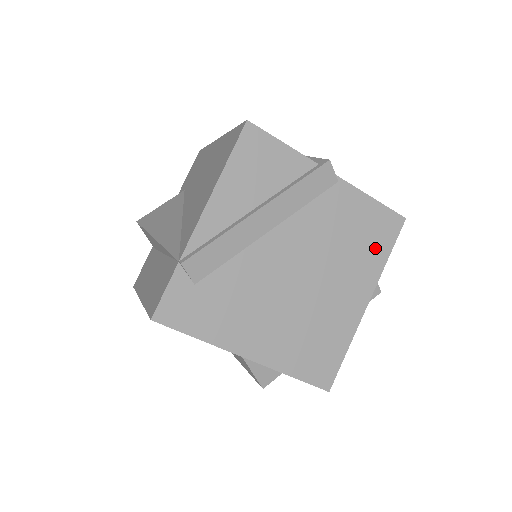
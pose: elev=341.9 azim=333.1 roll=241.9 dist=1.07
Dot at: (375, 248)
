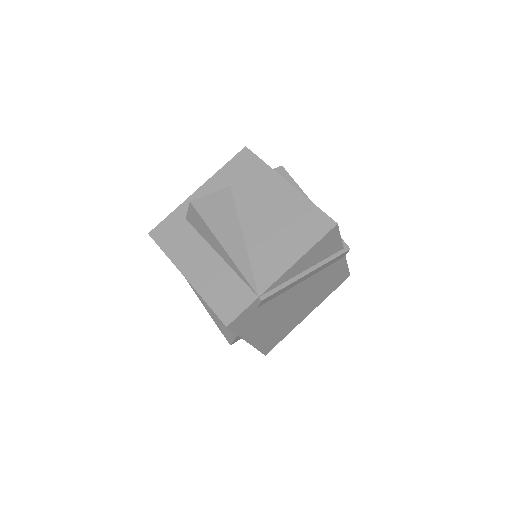
Dot at: (330, 289)
